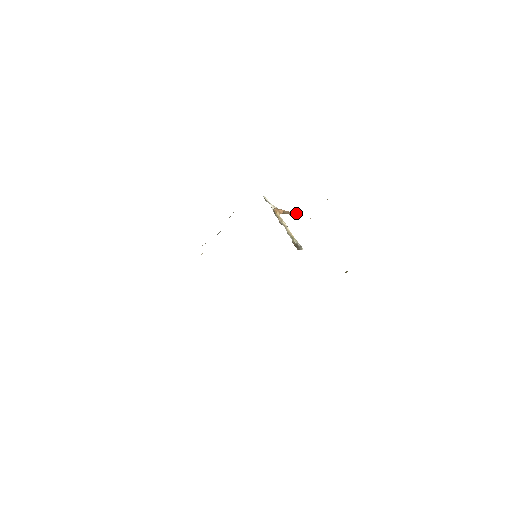
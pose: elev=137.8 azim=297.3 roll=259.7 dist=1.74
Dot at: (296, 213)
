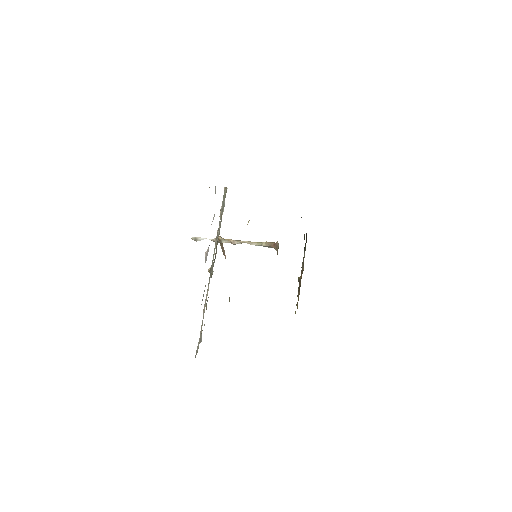
Dot at: (224, 250)
